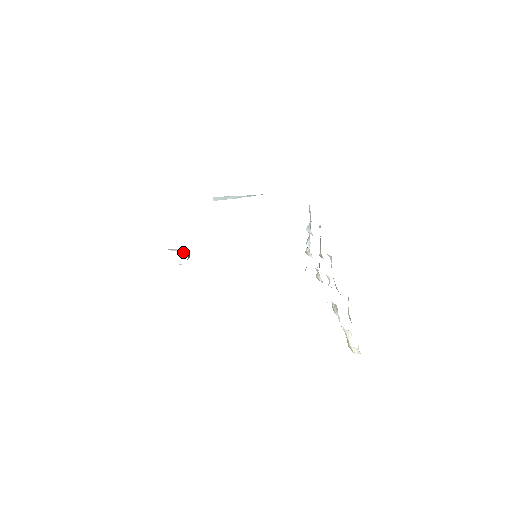
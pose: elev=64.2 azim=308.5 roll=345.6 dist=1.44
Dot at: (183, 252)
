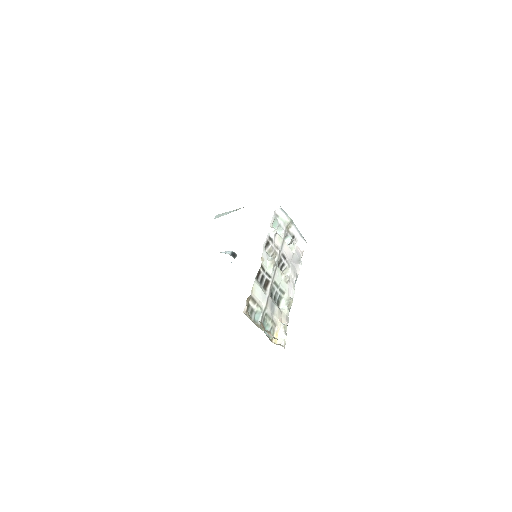
Dot at: occluded
